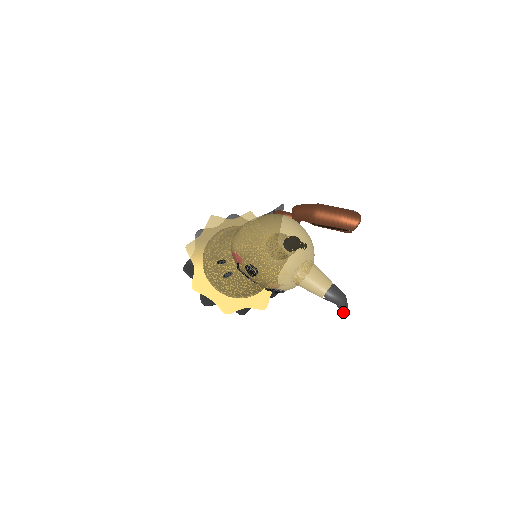
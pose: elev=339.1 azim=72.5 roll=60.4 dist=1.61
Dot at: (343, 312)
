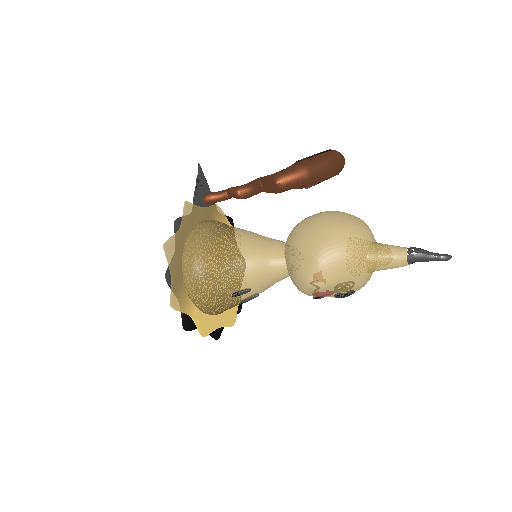
Dot at: occluded
